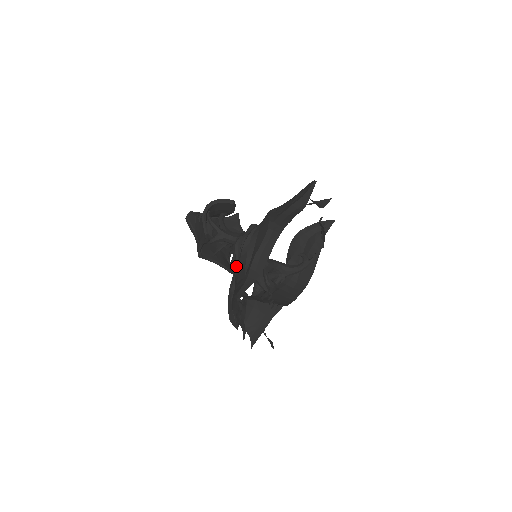
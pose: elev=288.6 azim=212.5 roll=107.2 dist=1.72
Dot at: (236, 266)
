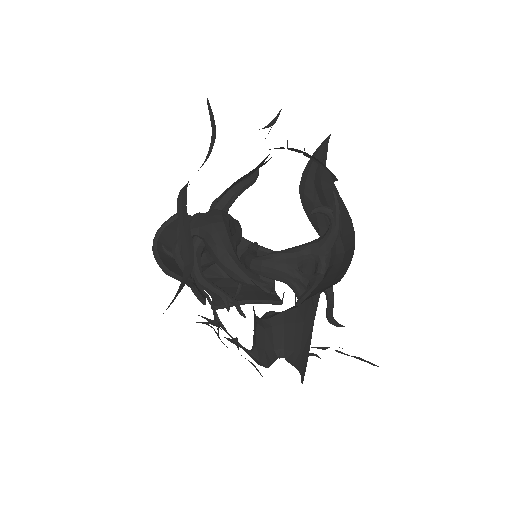
Dot at: (195, 281)
